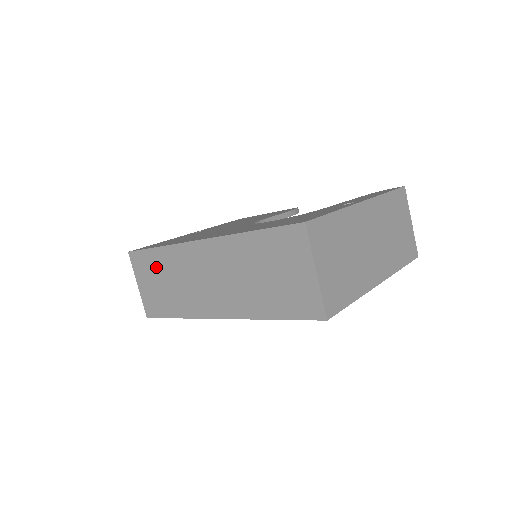
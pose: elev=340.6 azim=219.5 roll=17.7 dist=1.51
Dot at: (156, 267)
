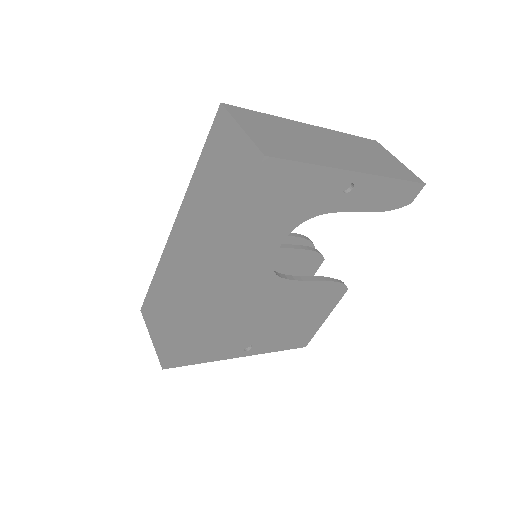
Dot at: (157, 296)
